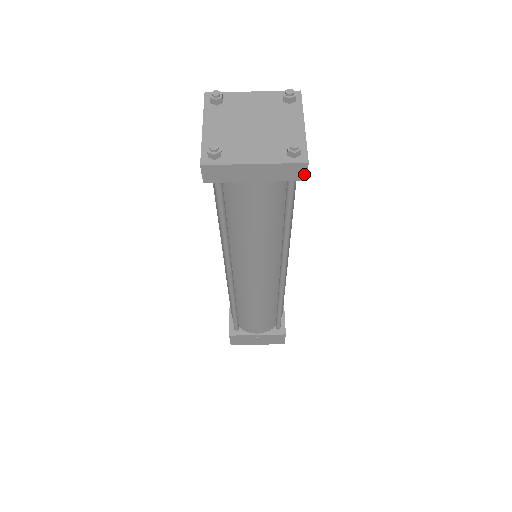
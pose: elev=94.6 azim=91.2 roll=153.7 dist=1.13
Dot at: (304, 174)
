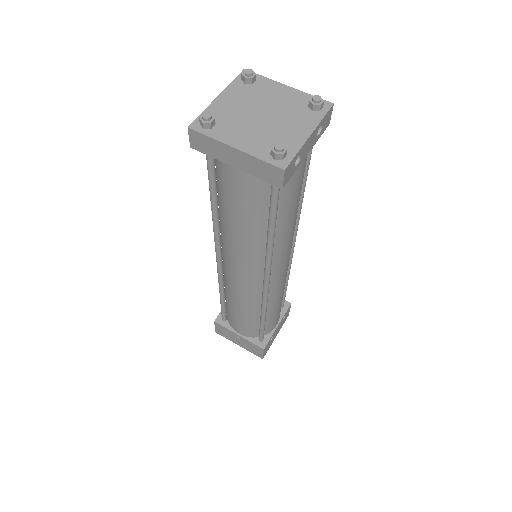
Dot at: (280, 181)
